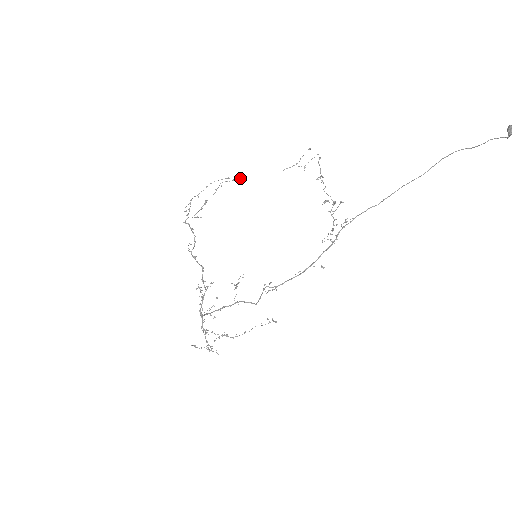
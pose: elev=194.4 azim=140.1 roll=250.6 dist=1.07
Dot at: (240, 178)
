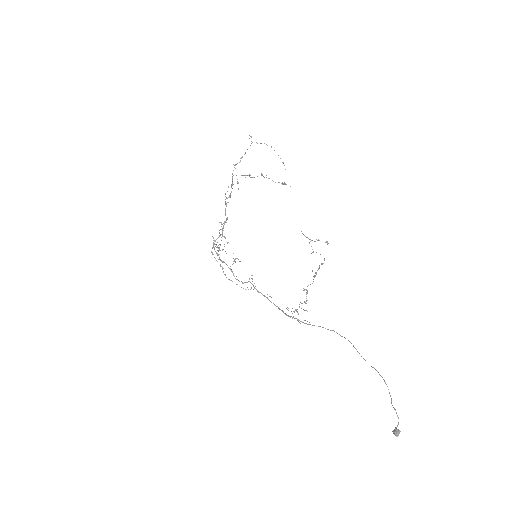
Dot at: (284, 182)
